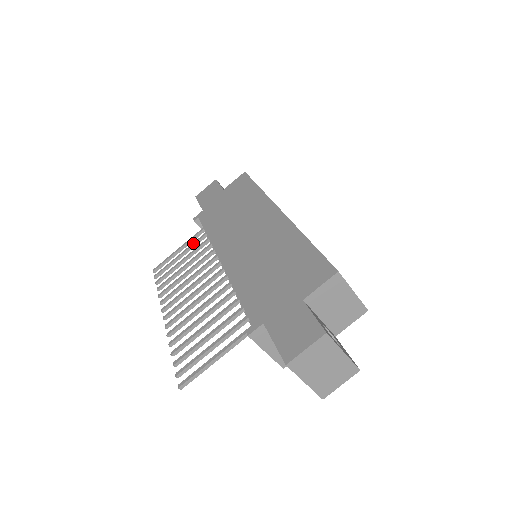
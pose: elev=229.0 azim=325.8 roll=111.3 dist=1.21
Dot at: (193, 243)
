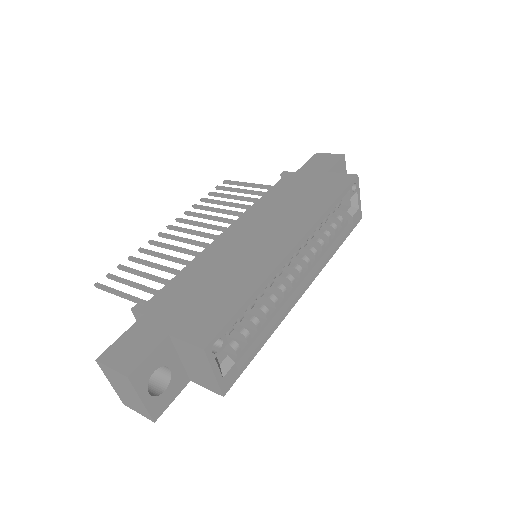
Dot at: (258, 191)
